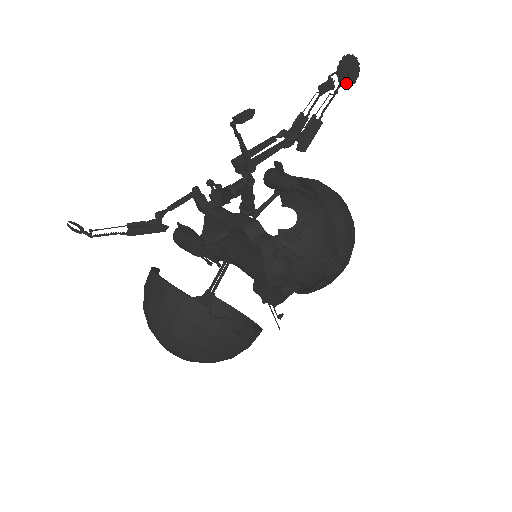
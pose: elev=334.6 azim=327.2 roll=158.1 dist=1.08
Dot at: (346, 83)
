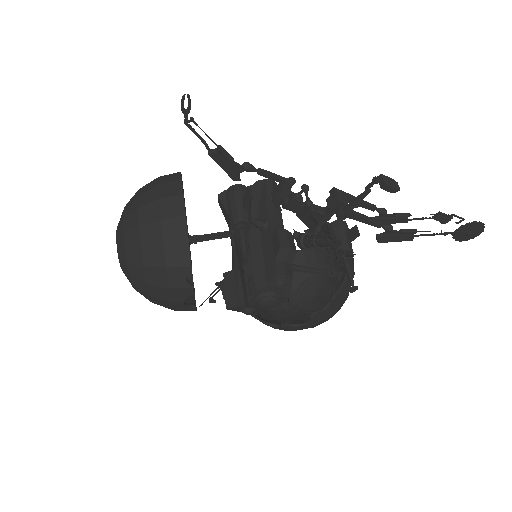
Dot at: (457, 236)
